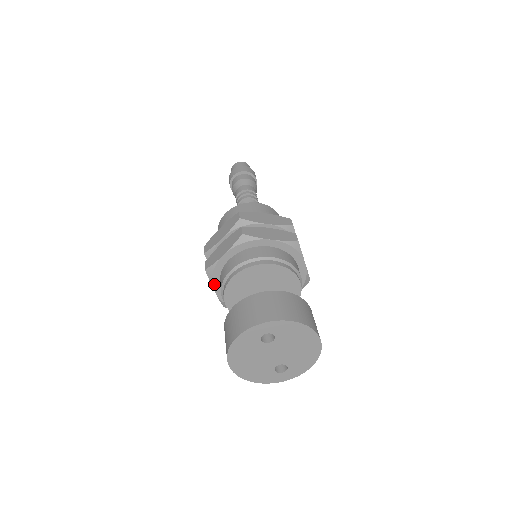
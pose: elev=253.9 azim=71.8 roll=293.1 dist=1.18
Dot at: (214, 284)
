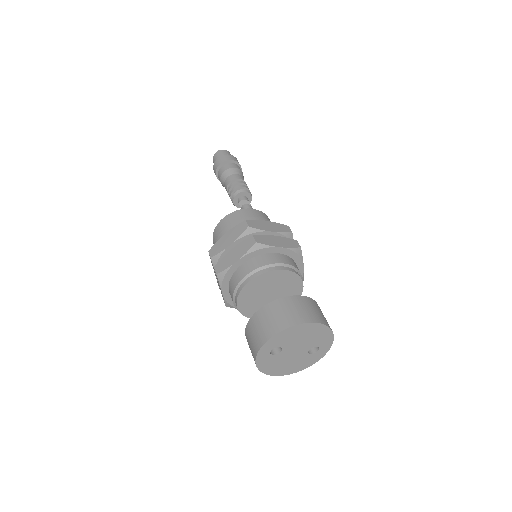
Dot at: occluded
